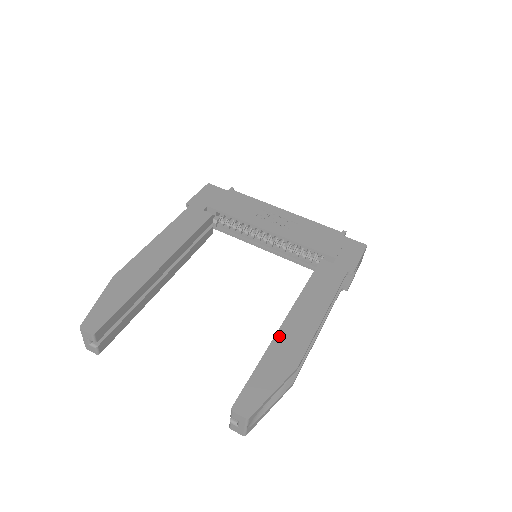
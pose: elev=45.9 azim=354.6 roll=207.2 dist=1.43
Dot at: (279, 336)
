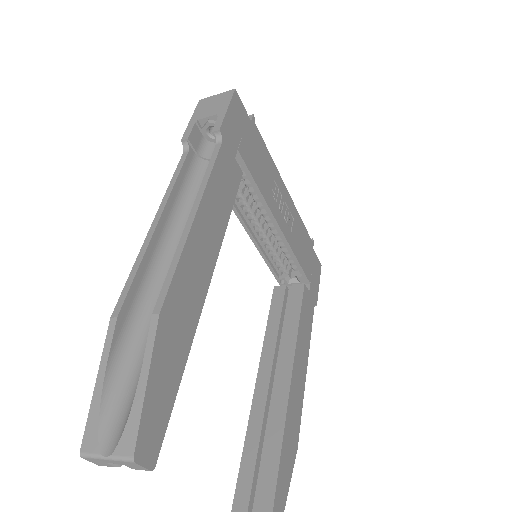
Dot at: (289, 409)
